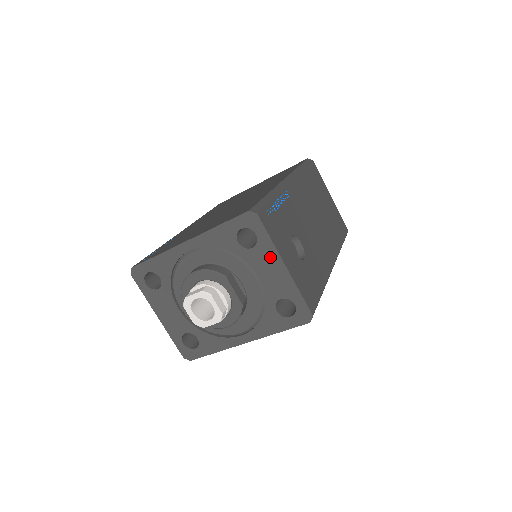
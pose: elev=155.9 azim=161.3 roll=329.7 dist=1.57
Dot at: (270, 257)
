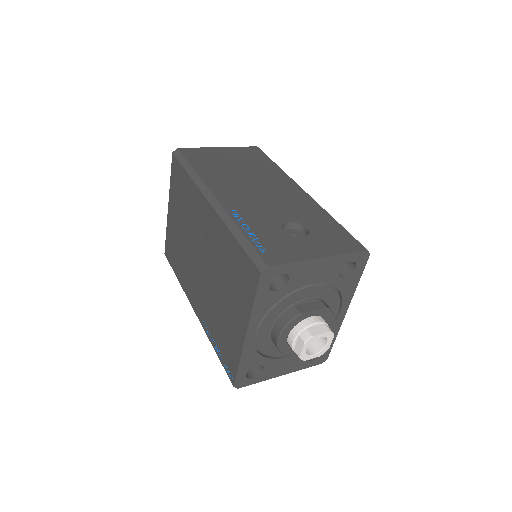
Dot at: (306, 268)
